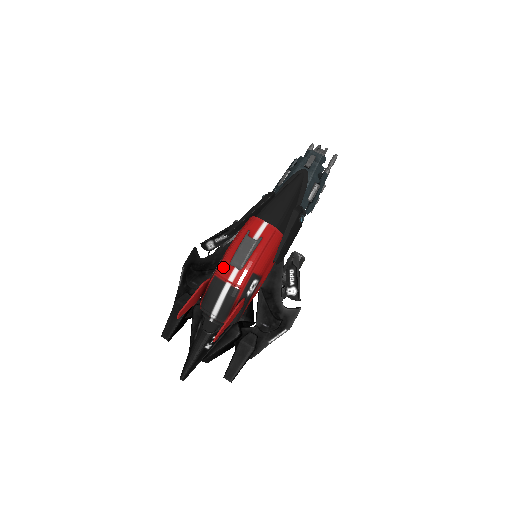
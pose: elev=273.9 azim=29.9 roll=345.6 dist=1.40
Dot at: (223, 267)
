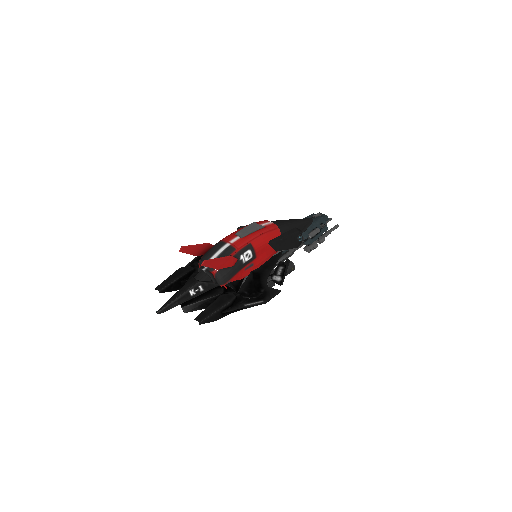
Dot at: (229, 236)
